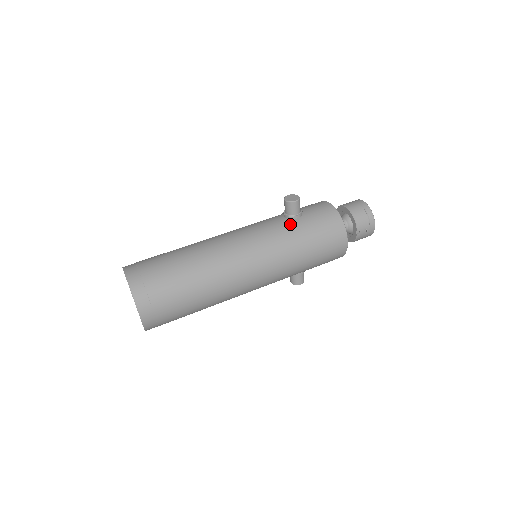
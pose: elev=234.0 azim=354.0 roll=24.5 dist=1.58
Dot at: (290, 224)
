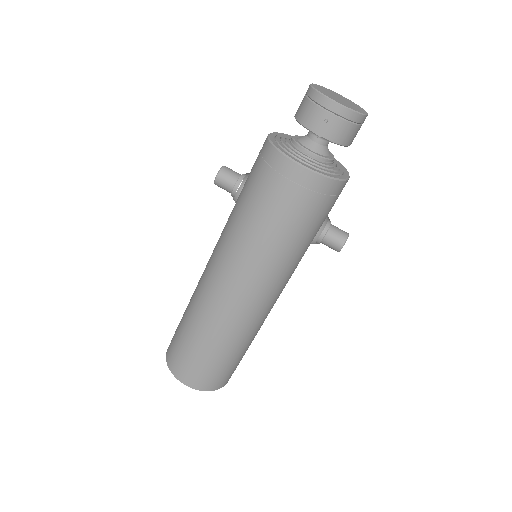
Dot at: (236, 203)
